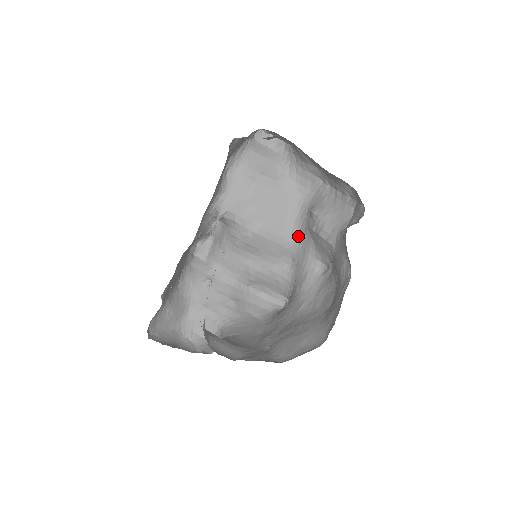
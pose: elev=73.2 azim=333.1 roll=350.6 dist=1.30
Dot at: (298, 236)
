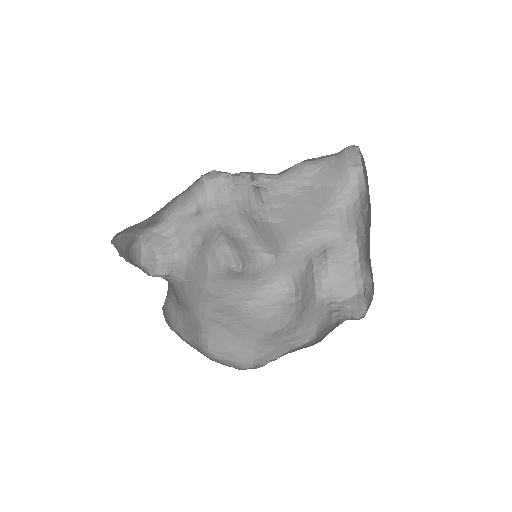
Dot at: (297, 250)
